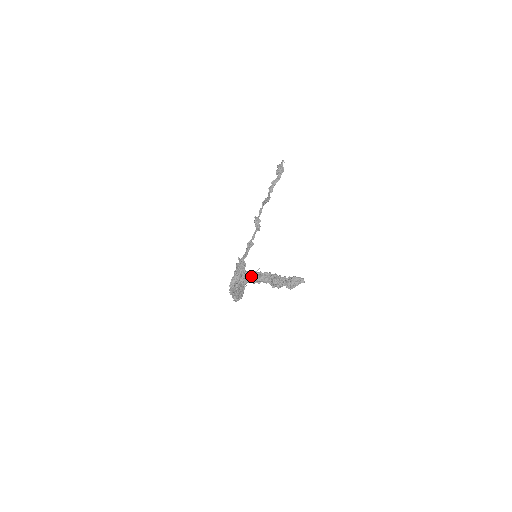
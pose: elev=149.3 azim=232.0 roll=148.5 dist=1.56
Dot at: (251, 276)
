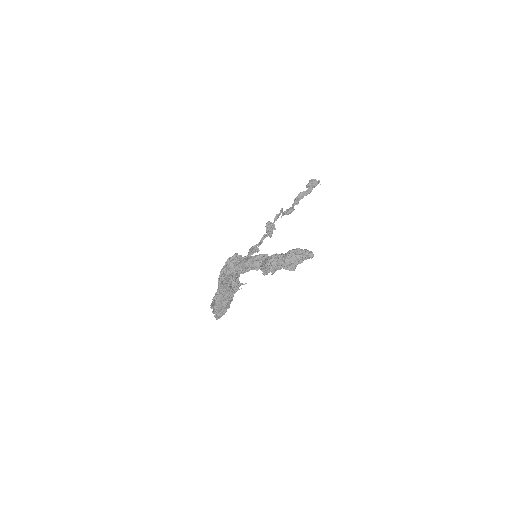
Dot at: (235, 261)
